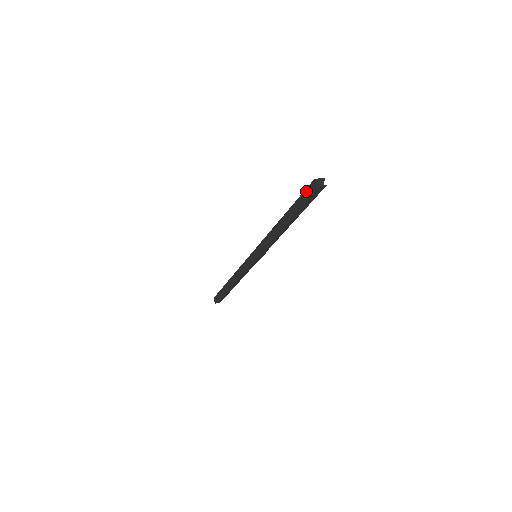
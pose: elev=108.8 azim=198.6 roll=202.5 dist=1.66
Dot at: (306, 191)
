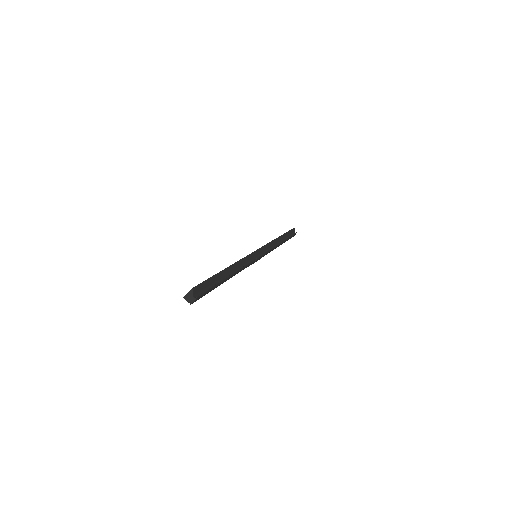
Dot at: occluded
